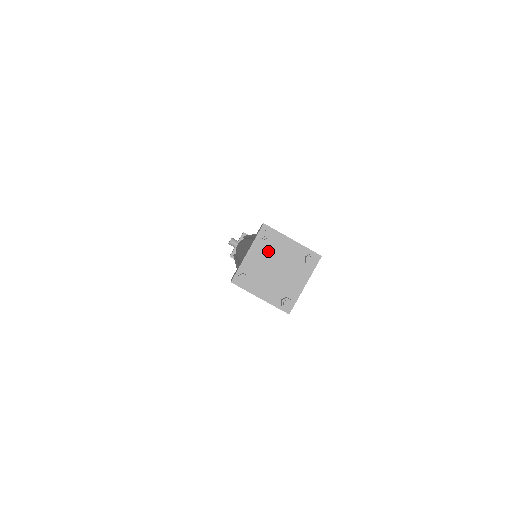
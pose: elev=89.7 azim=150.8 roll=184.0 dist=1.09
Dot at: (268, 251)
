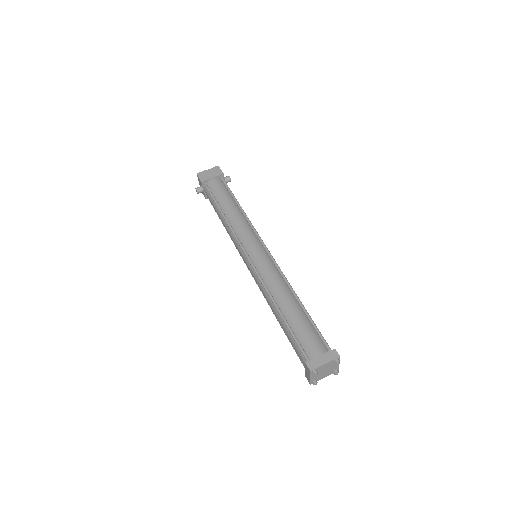
Dot at: (318, 372)
